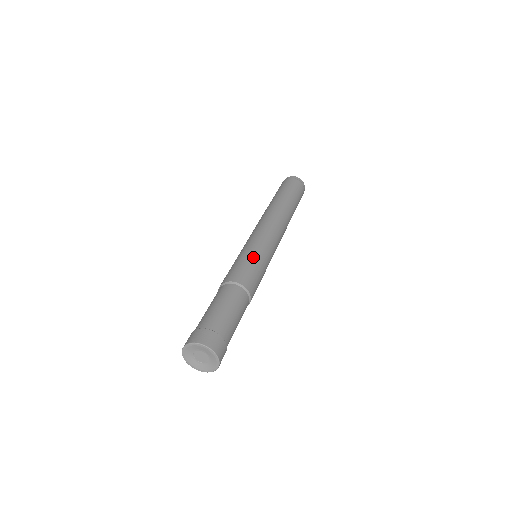
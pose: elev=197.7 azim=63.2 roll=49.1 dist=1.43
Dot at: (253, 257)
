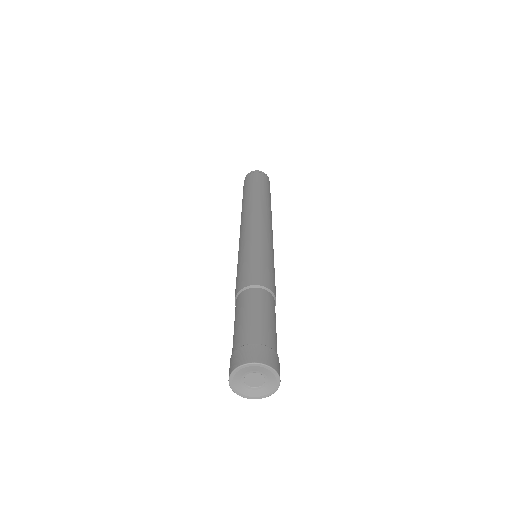
Dot at: (267, 257)
